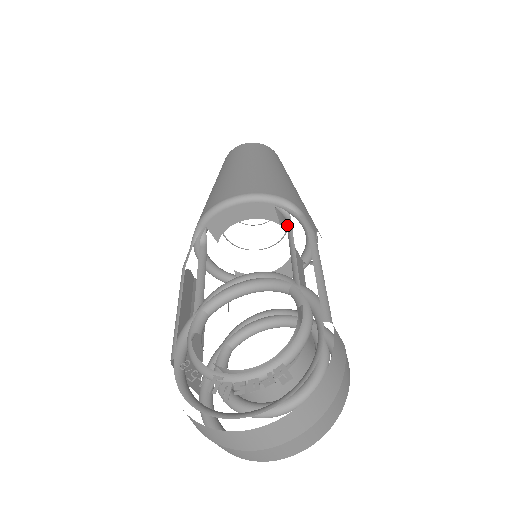
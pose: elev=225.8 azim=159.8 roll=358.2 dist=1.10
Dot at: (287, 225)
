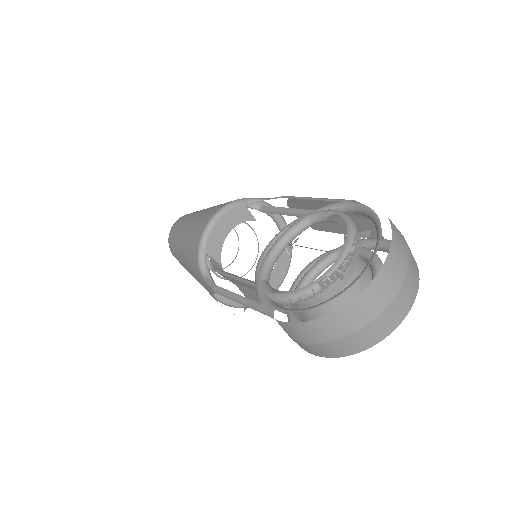
Dot at: (264, 210)
